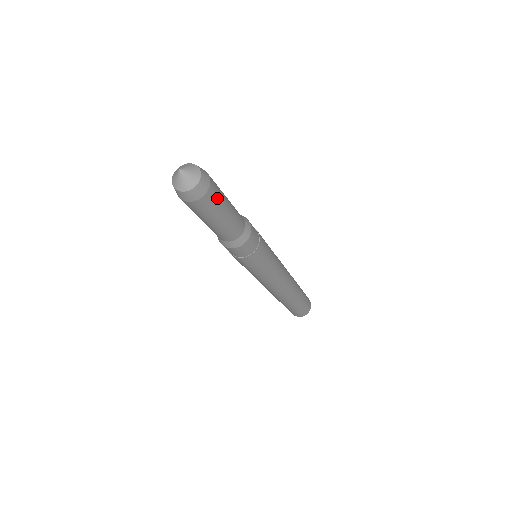
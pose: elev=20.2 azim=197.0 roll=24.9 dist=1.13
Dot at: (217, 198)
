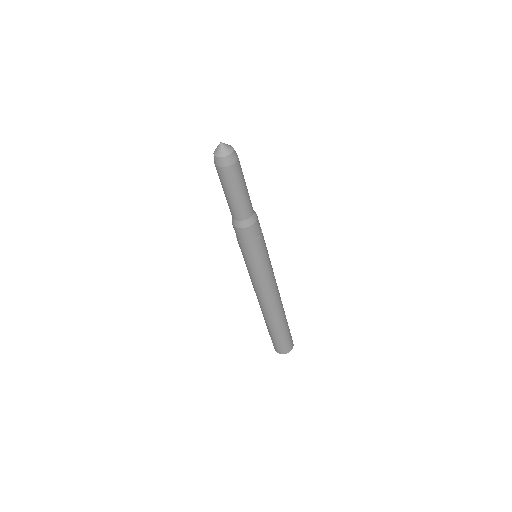
Dot at: (241, 170)
